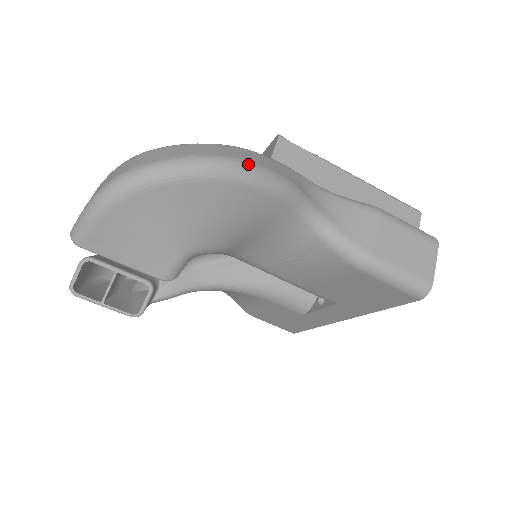
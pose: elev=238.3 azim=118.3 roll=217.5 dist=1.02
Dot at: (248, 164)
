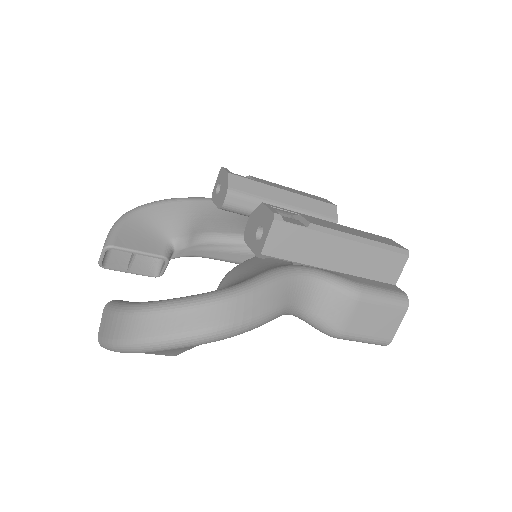
Dot at: (234, 326)
